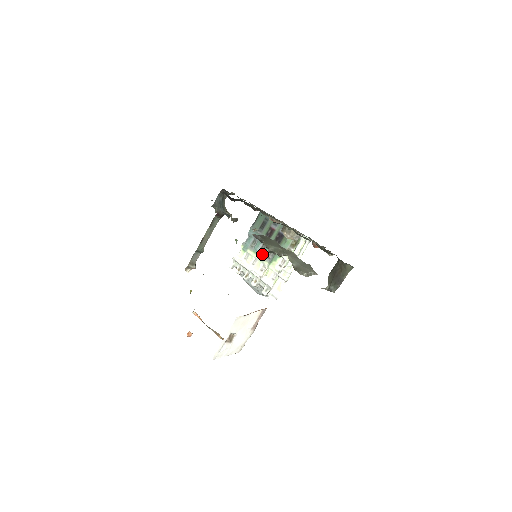
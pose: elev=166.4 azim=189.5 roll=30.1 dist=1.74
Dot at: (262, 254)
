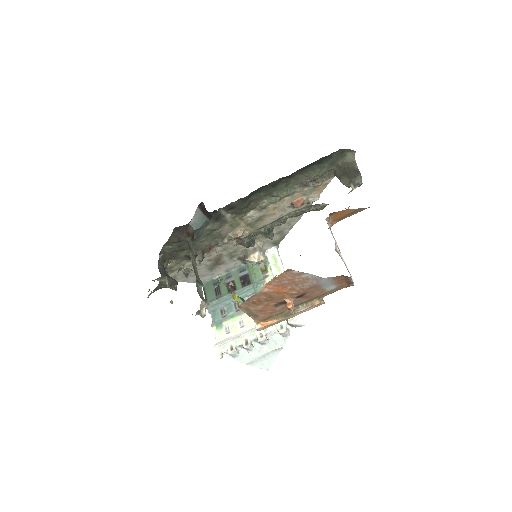
Dot at: occluded
